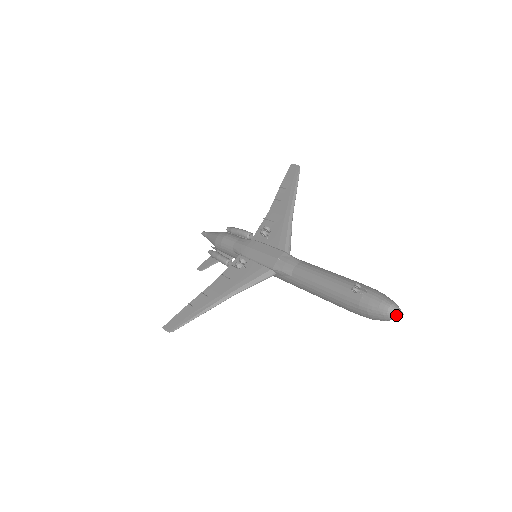
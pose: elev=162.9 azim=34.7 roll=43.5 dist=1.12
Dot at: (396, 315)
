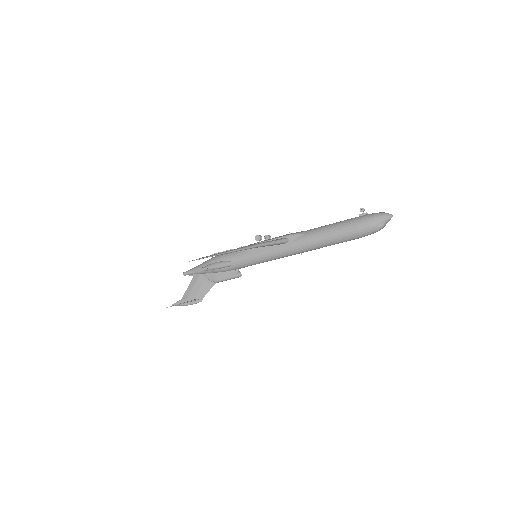
Dot at: (390, 214)
